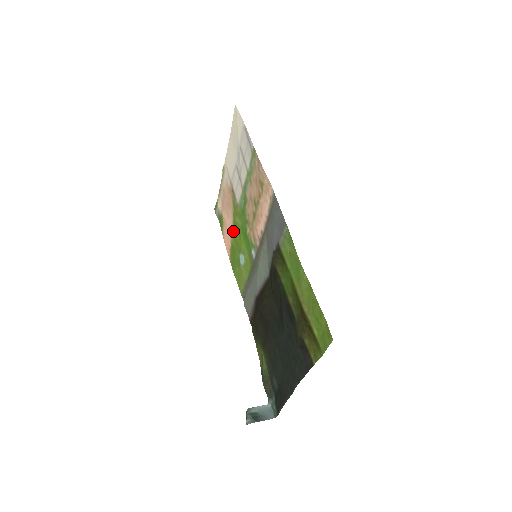
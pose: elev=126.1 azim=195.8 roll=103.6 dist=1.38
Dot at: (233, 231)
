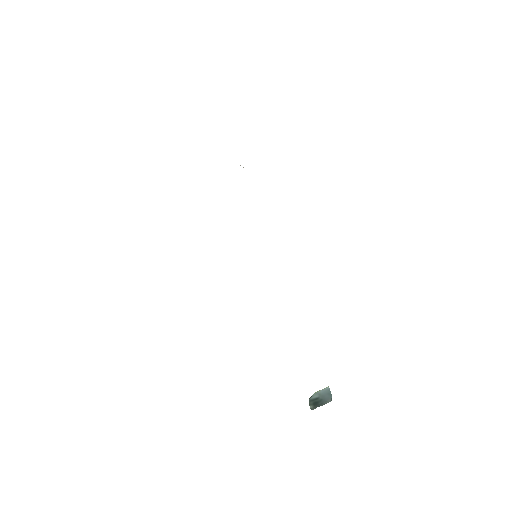
Dot at: occluded
